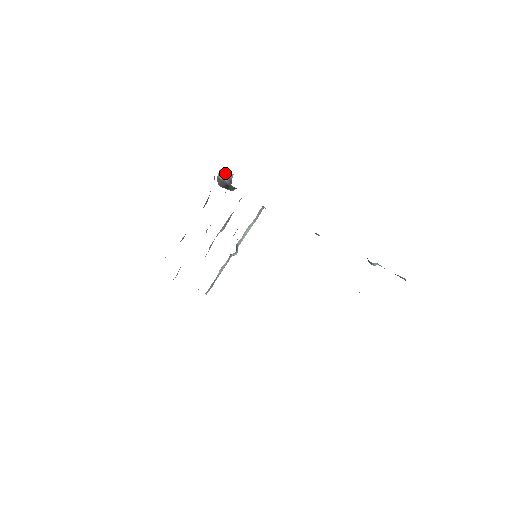
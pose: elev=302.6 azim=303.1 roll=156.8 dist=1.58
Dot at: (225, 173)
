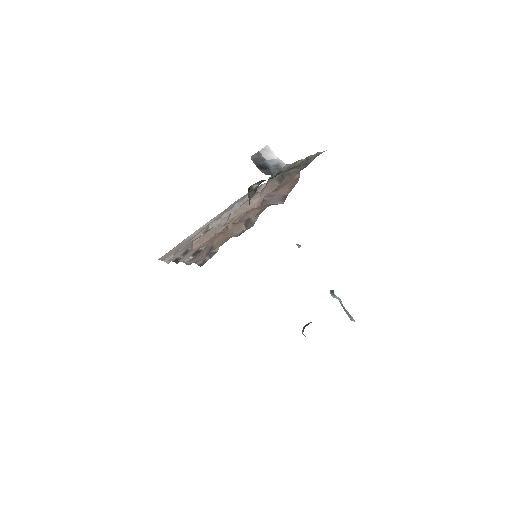
Dot at: (272, 153)
